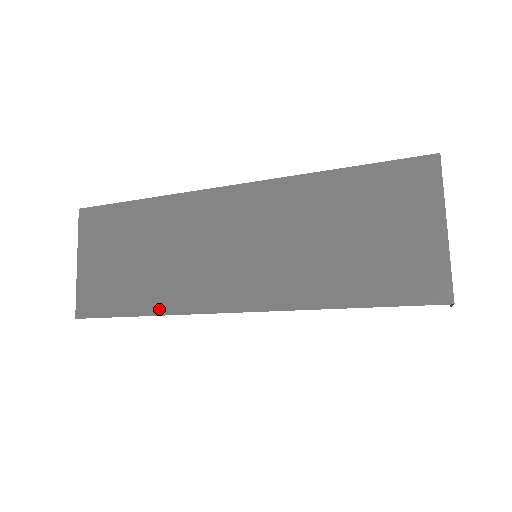
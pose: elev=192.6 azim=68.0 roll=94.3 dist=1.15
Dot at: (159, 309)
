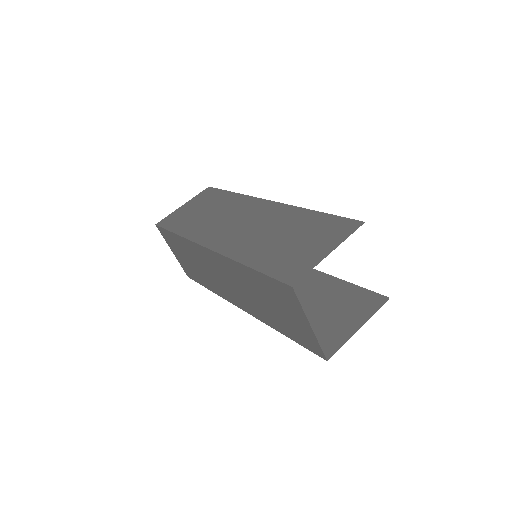
Dot at: (215, 292)
